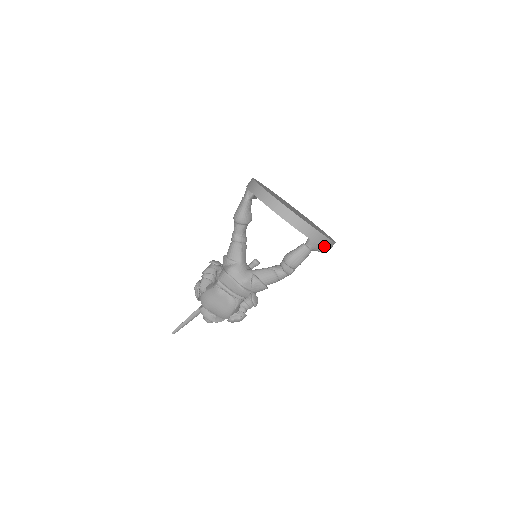
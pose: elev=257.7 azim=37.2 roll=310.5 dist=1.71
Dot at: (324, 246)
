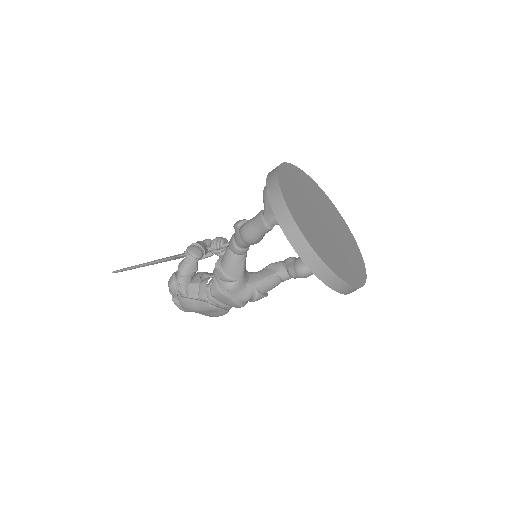
Dot at: occluded
